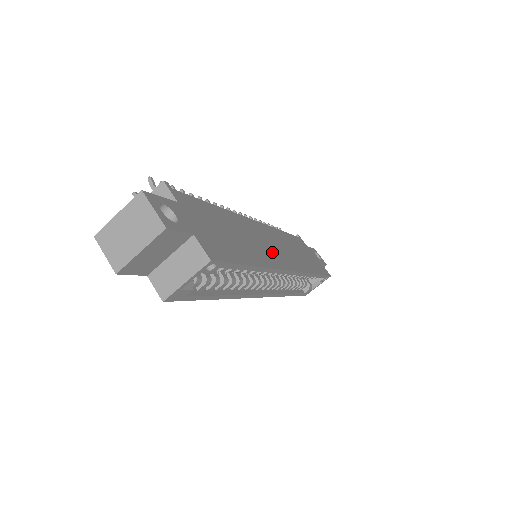
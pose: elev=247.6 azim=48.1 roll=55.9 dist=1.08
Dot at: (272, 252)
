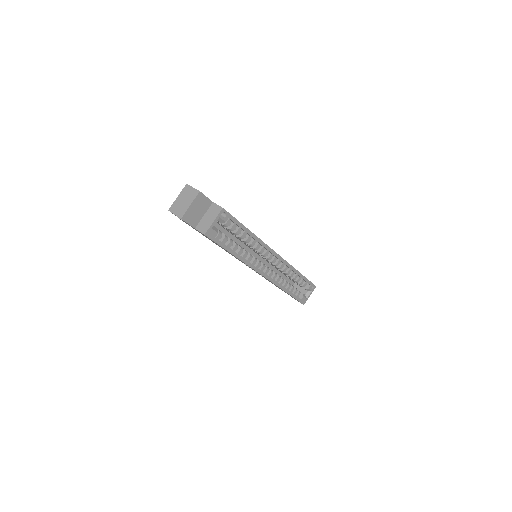
Dot at: occluded
